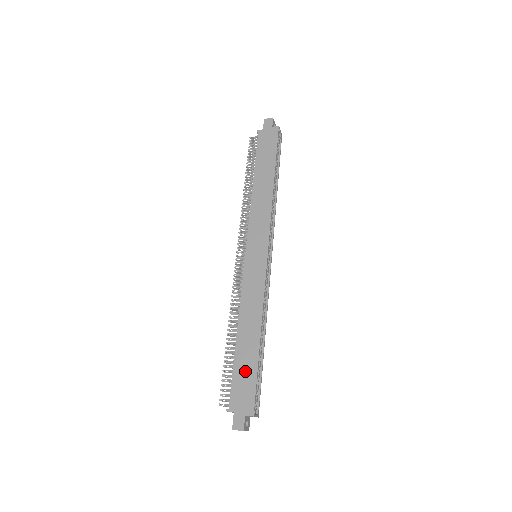
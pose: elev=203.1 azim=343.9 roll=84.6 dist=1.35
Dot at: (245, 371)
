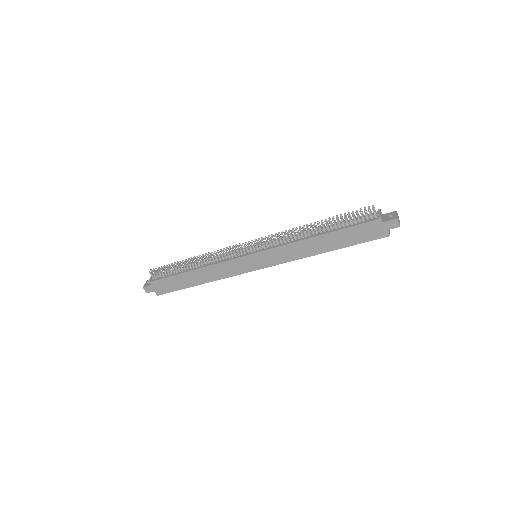
Dot at: (176, 283)
